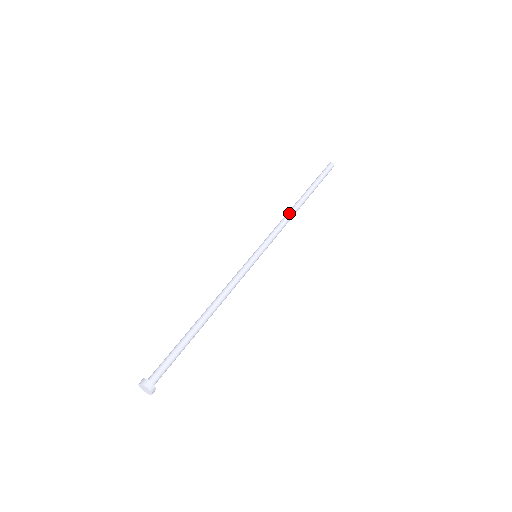
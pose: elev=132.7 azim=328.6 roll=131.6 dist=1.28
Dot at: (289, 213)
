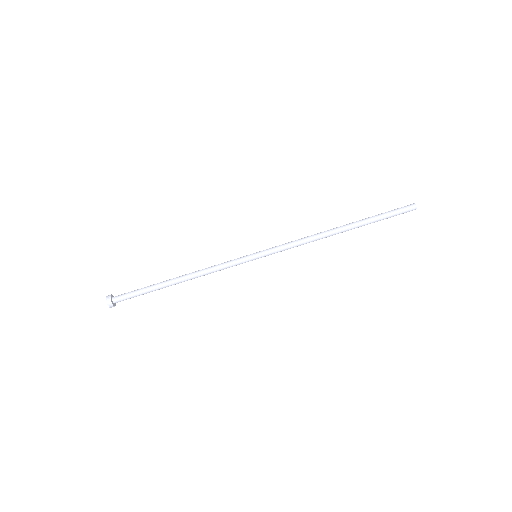
Dot at: (319, 239)
